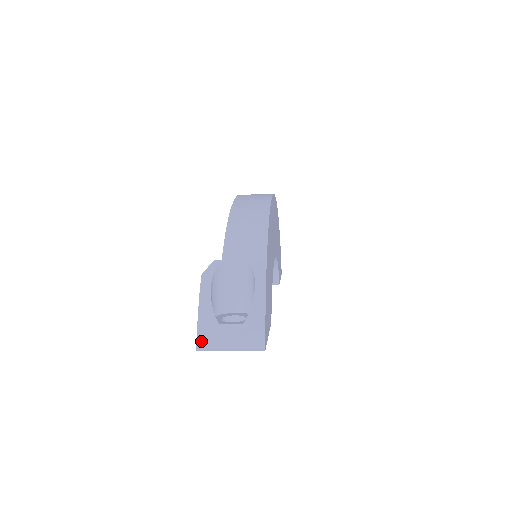
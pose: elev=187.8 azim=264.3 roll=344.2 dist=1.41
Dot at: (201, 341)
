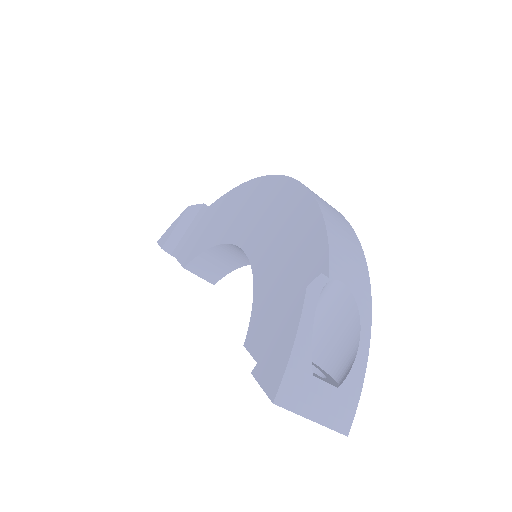
Dot at: (284, 391)
